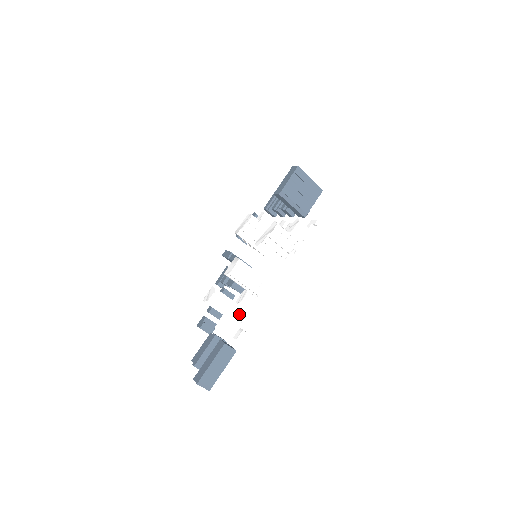
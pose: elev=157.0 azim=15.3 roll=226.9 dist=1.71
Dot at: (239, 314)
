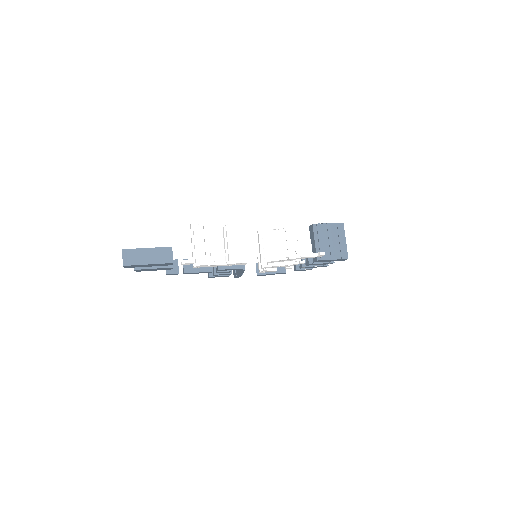
Dot at: (203, 258)
